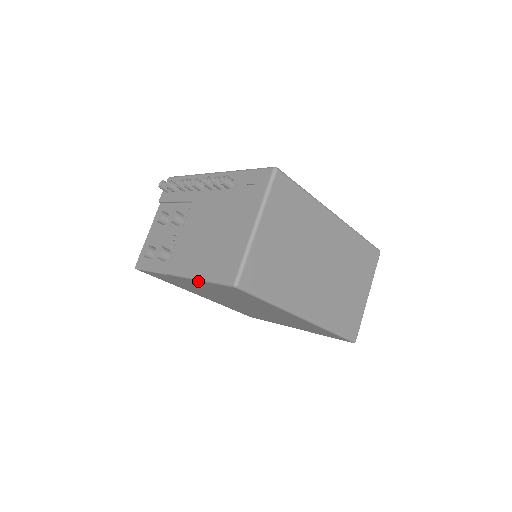
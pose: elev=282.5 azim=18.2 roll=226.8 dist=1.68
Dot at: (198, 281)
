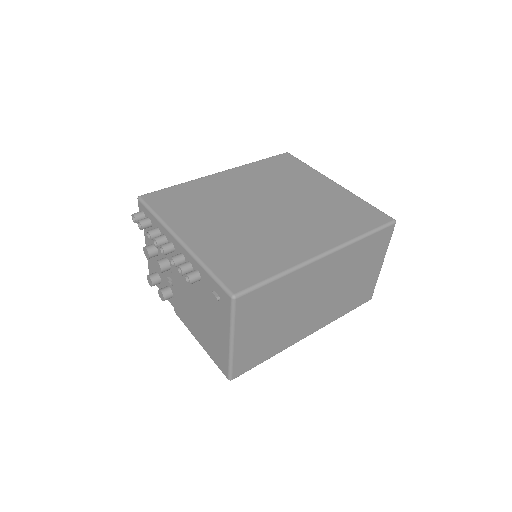
Dot at: occluded
